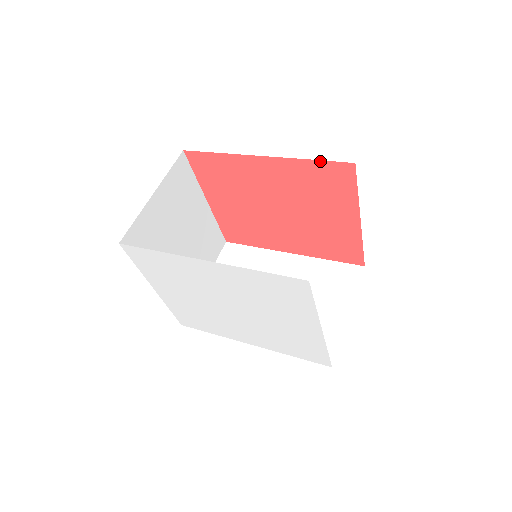
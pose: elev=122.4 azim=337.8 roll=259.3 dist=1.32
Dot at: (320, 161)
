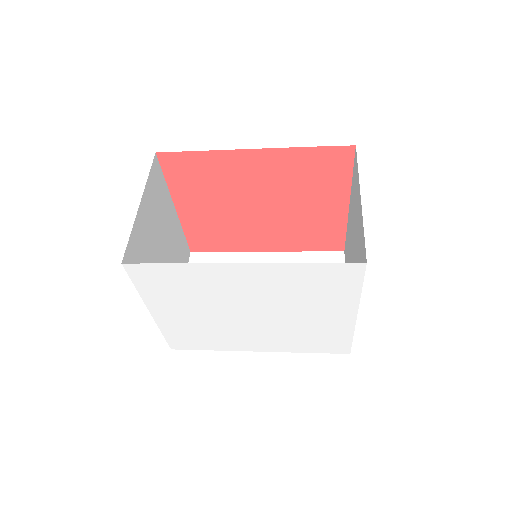
Dot at: (318, 147)
